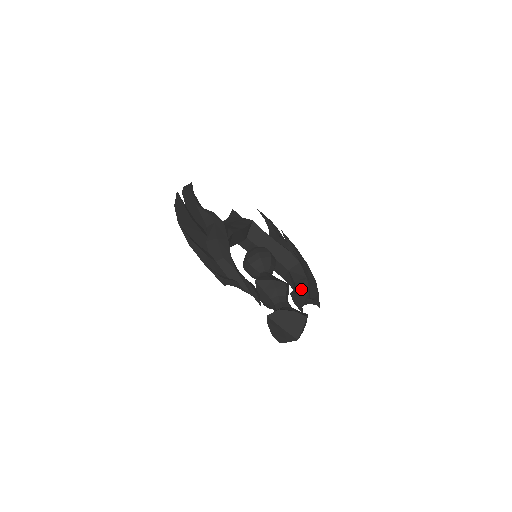
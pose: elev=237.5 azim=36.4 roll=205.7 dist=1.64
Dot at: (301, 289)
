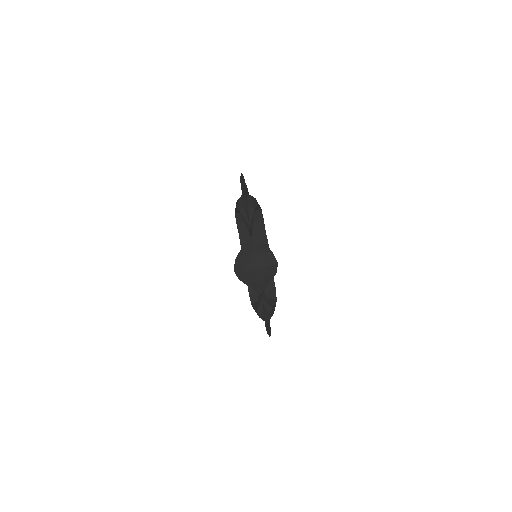
Dot at: occluded
